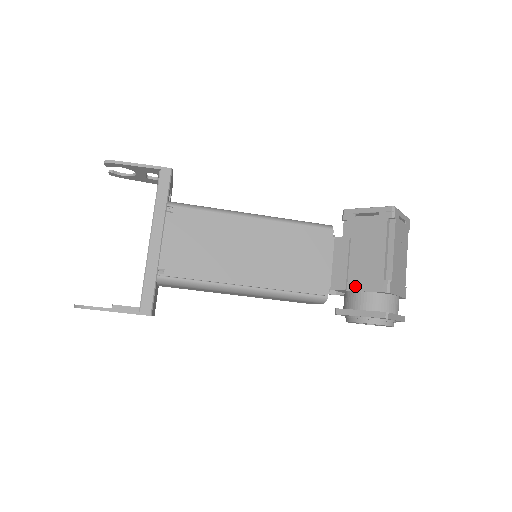
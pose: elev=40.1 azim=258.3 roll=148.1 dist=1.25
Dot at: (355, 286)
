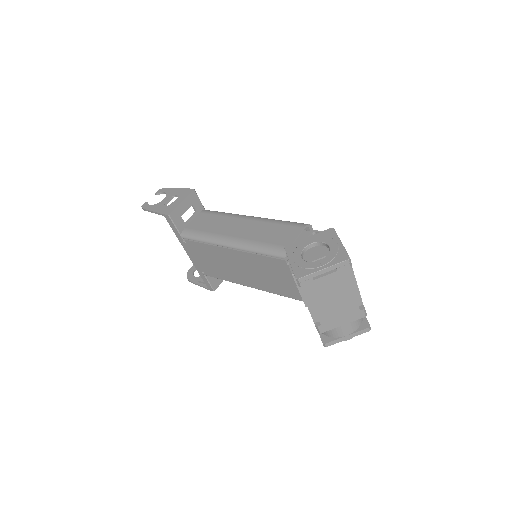
Dot at: occluded
